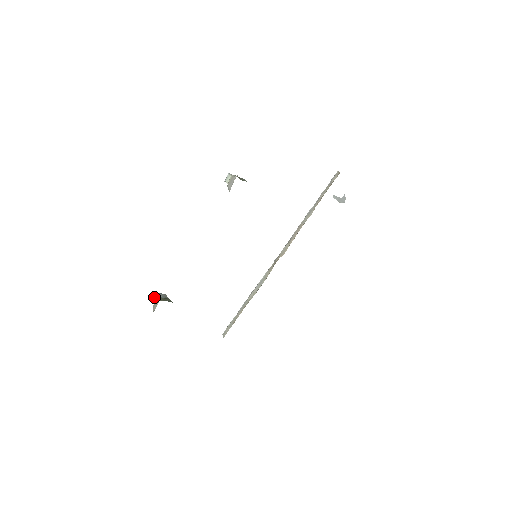
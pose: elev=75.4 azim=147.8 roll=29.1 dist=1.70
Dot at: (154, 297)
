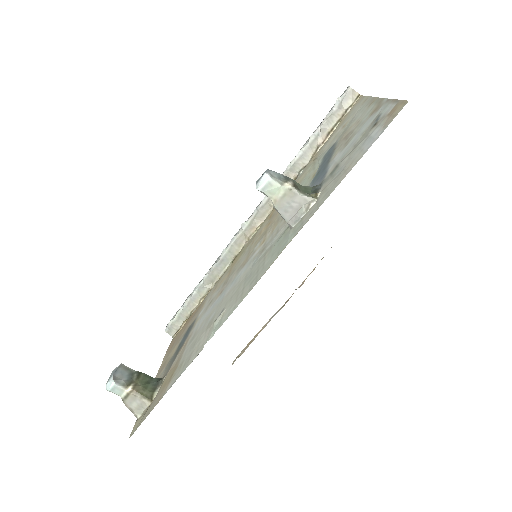
Dot at: (120, 389)
